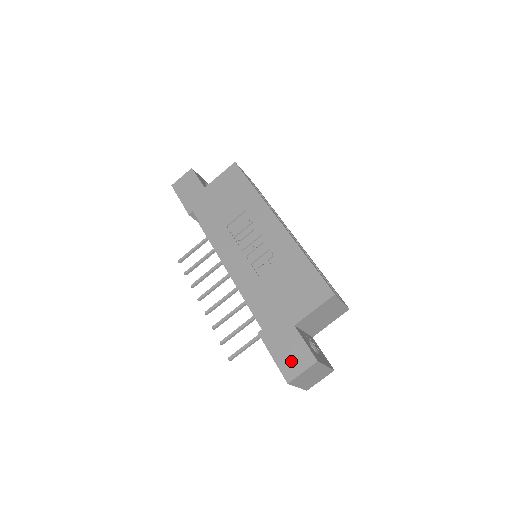
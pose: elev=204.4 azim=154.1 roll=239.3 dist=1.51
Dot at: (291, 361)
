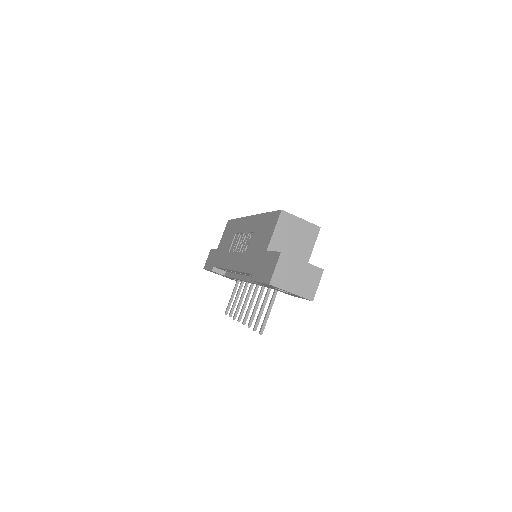
Dot at: (268, 270)
